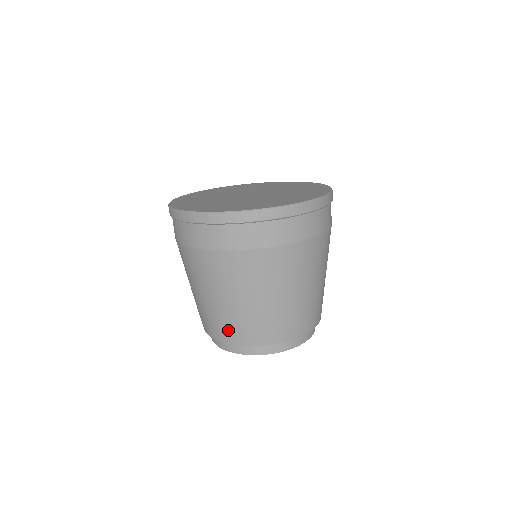
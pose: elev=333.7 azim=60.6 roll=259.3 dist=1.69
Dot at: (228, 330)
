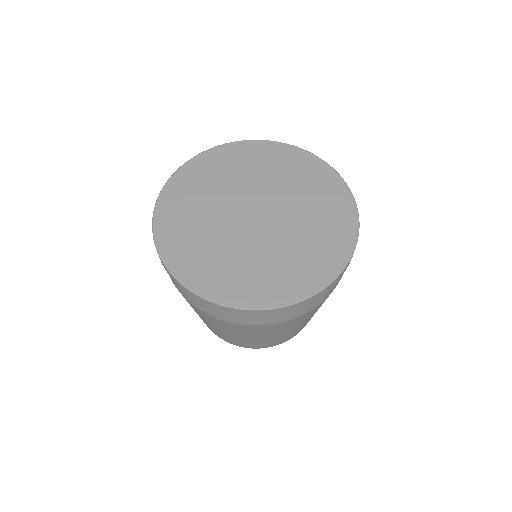
Dot at: occluded
